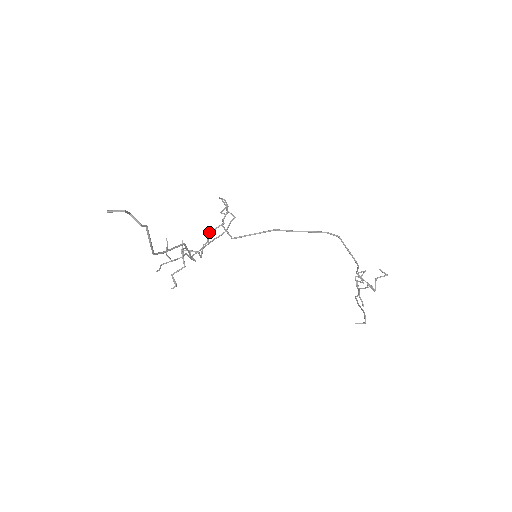
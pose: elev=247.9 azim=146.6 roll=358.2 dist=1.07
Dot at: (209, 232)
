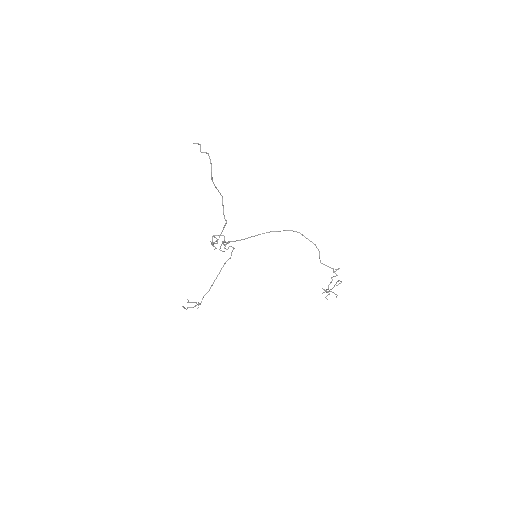
Dot at: (223, 243)
